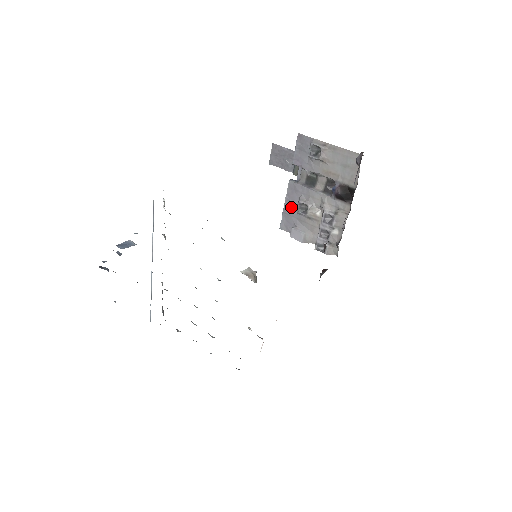
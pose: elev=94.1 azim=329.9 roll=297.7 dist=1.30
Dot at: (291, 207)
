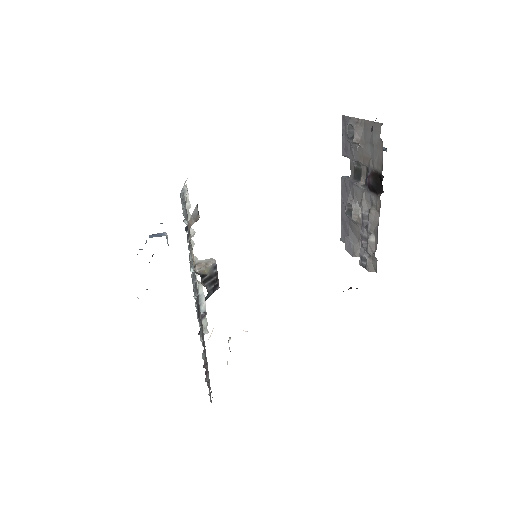
Dot at: occluded
